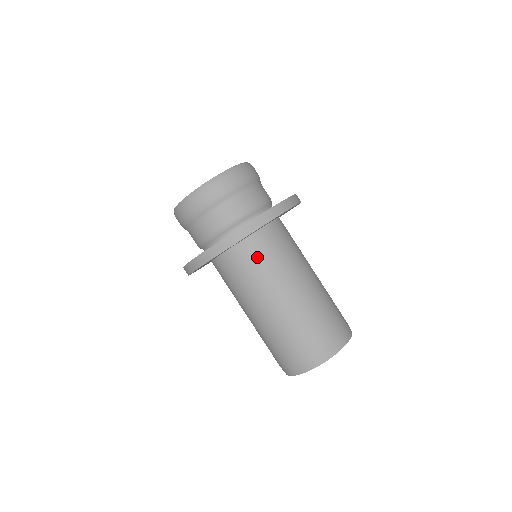
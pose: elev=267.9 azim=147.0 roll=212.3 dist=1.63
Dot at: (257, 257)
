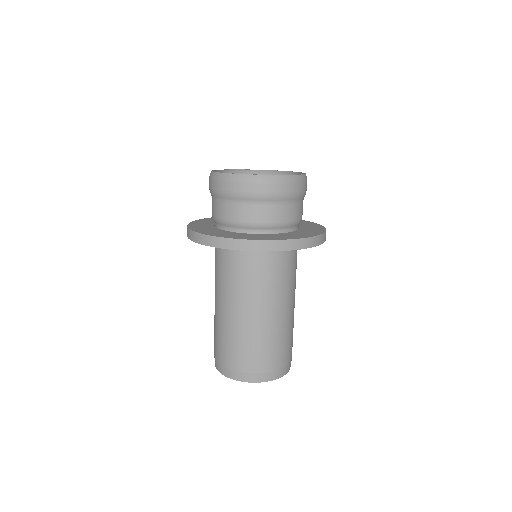
Dot at: (292, 262)
